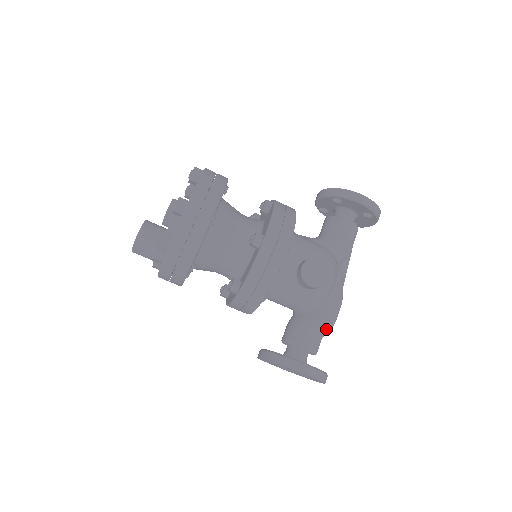
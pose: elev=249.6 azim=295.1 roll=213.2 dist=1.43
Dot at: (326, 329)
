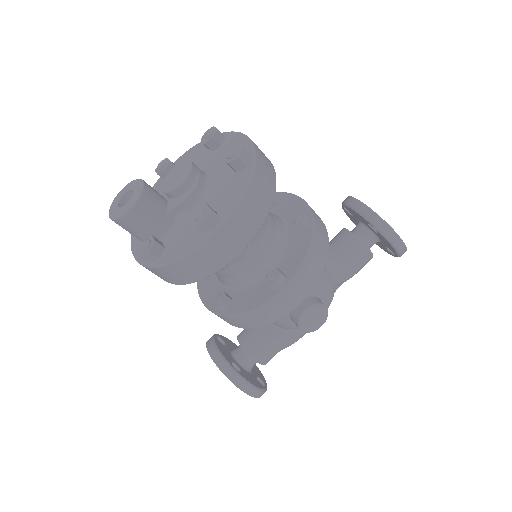
Dot at: occluded
